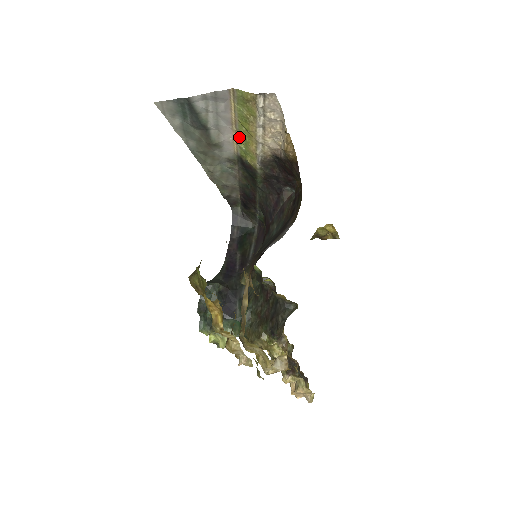
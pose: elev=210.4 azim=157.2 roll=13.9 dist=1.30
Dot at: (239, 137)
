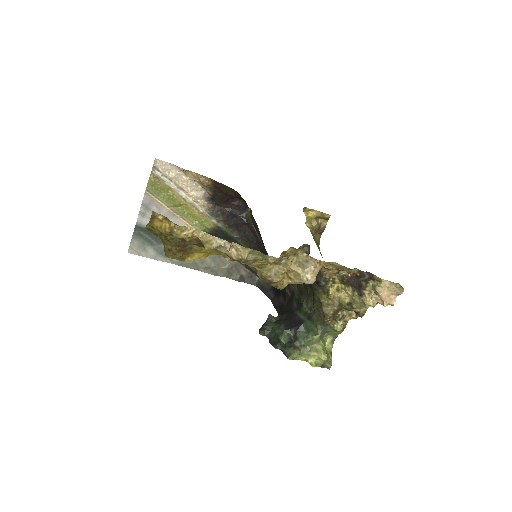
Dot at: (186, 218)
